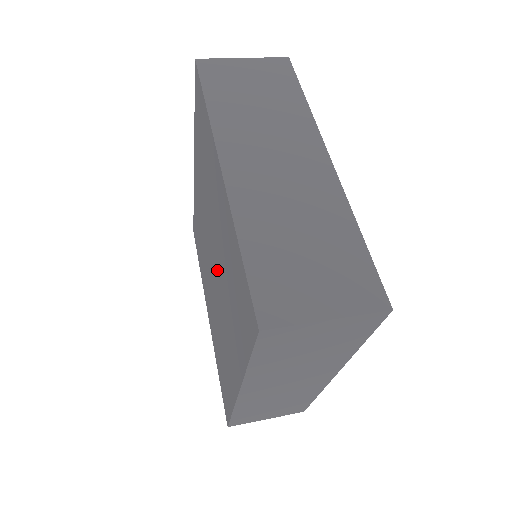
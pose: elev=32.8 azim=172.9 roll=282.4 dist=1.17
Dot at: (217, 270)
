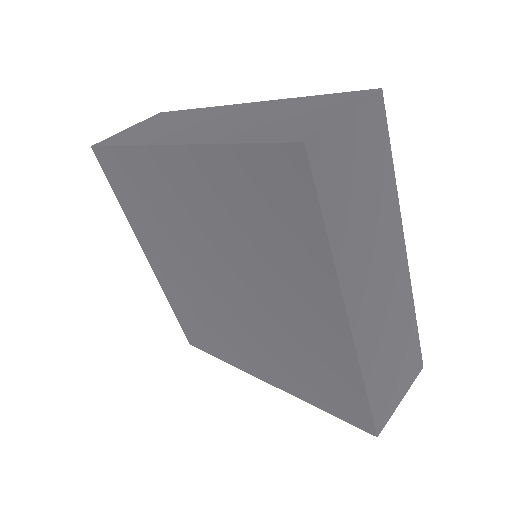
Dot at: (245, 305)
